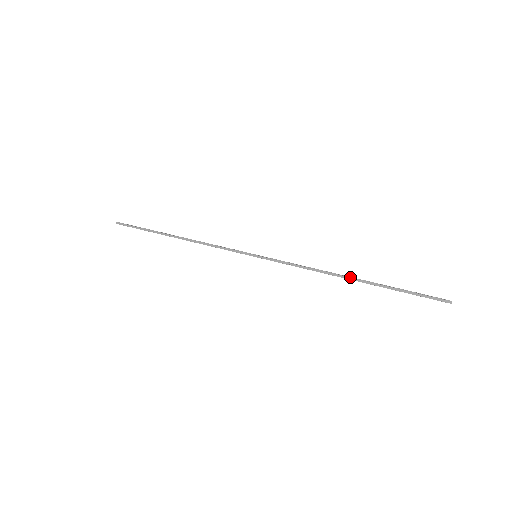
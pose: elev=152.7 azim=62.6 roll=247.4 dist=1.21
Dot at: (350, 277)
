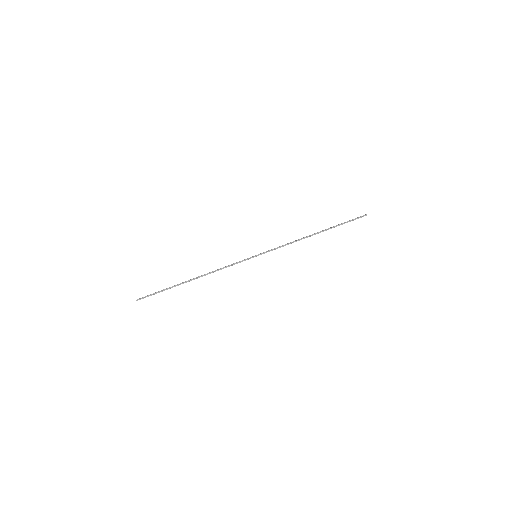
Dot at: occluded
